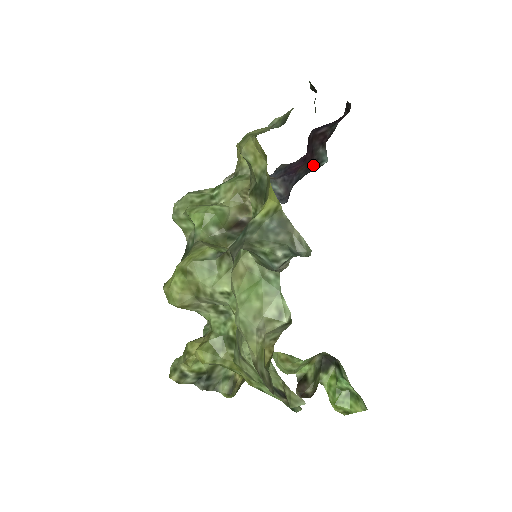
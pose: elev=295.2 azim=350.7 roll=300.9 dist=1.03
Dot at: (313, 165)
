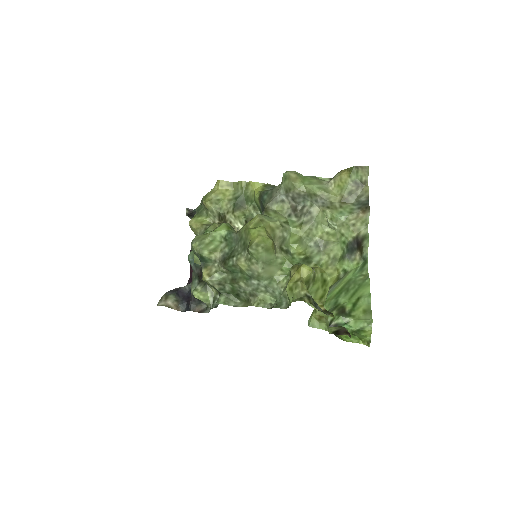
Dot at: occluded
